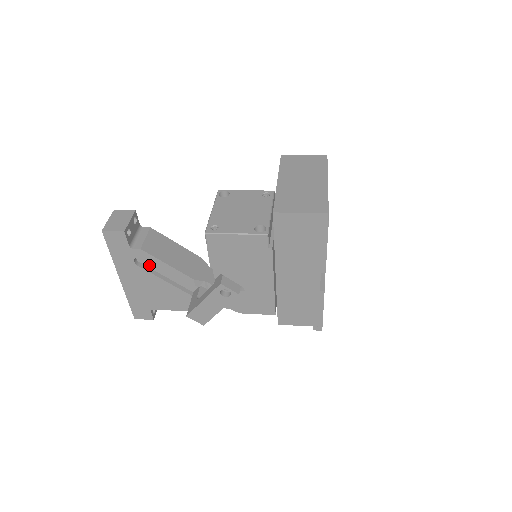
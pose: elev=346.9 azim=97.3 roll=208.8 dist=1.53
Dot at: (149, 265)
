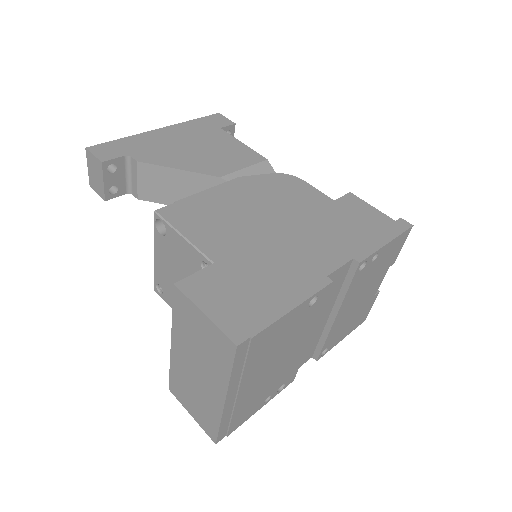
Dot at: occluded
